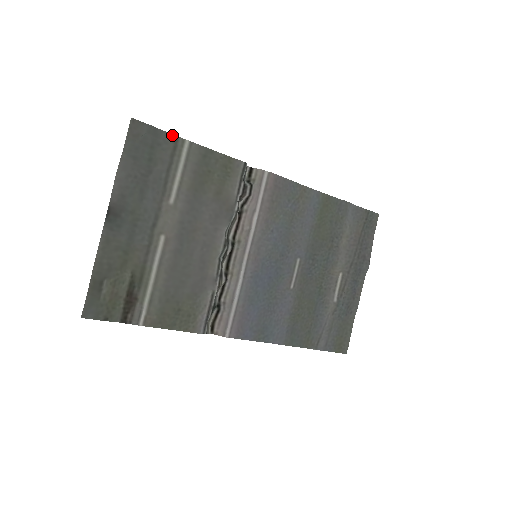
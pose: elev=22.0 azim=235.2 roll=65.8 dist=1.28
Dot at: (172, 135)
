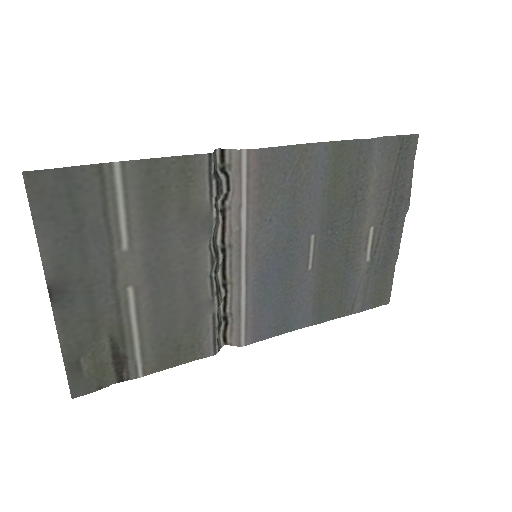
Dot at: (91, 166)
